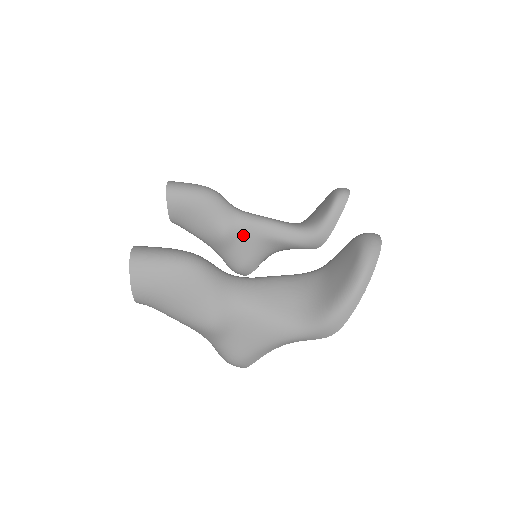
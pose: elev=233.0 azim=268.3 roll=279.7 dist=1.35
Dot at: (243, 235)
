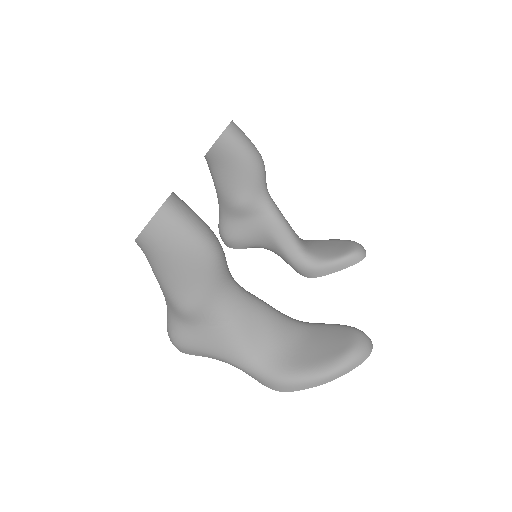
Dot at: (255, 218)
